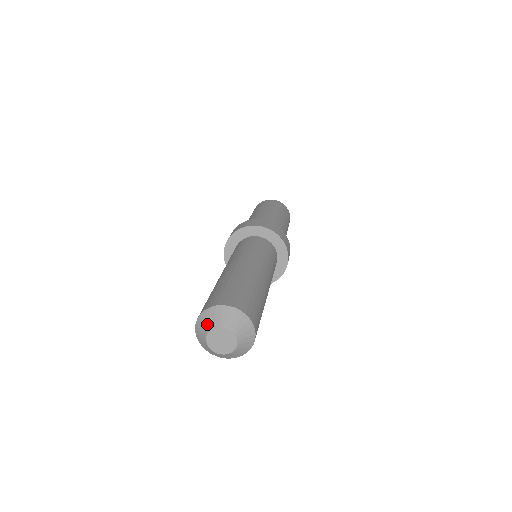
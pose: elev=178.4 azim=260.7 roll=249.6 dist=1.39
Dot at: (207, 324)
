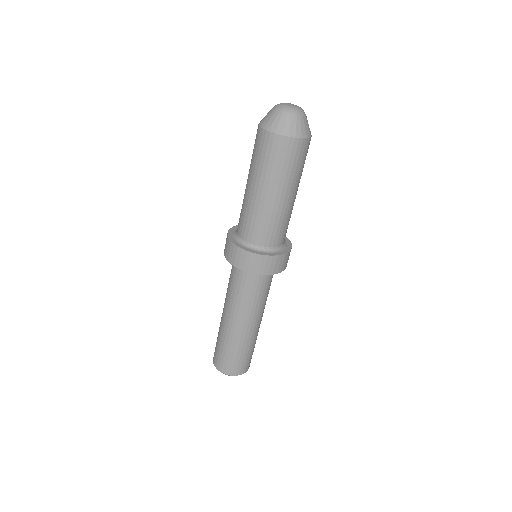
Dot at: occluded
